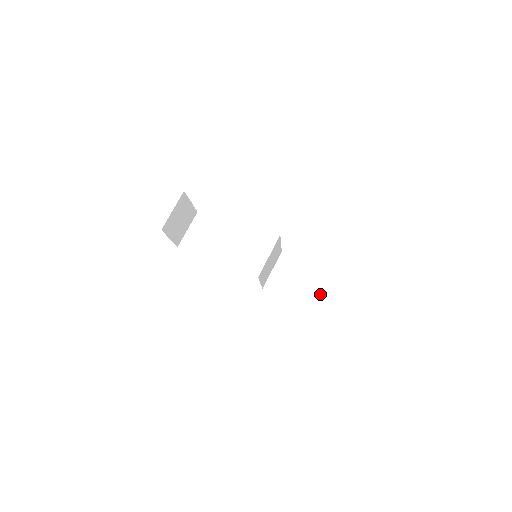
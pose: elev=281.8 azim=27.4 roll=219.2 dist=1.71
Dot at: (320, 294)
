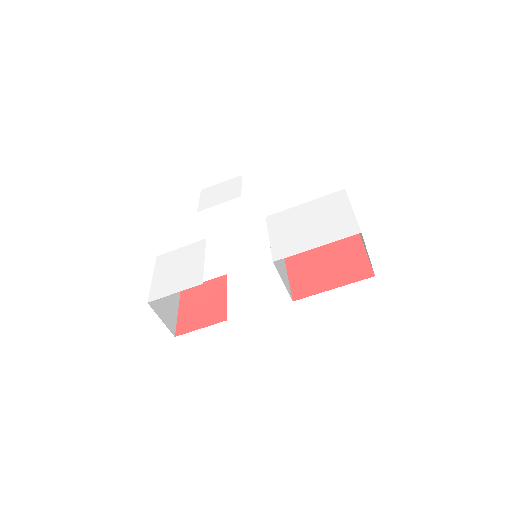
Dot at: occluded
